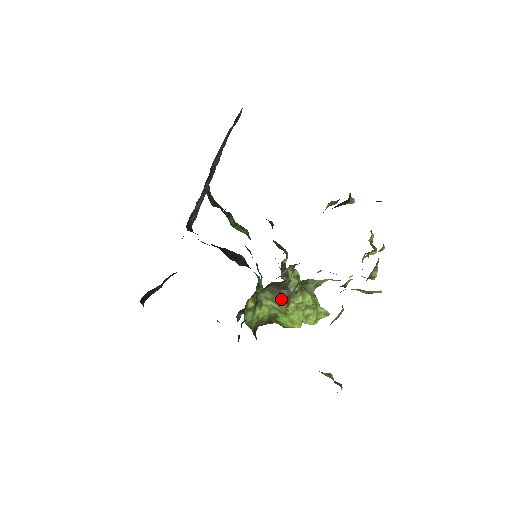
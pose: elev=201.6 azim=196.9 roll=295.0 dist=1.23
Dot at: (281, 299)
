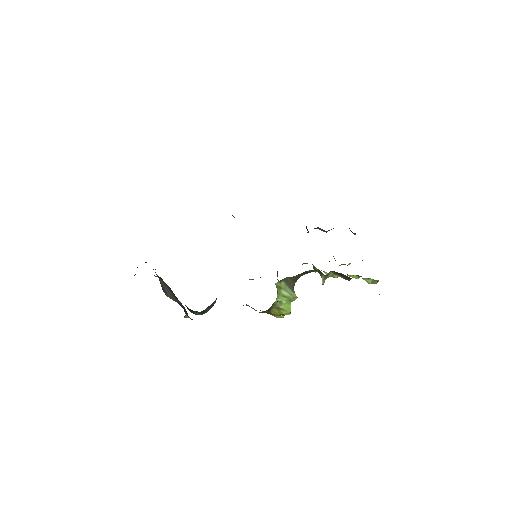
Dot at: (292, 288)
